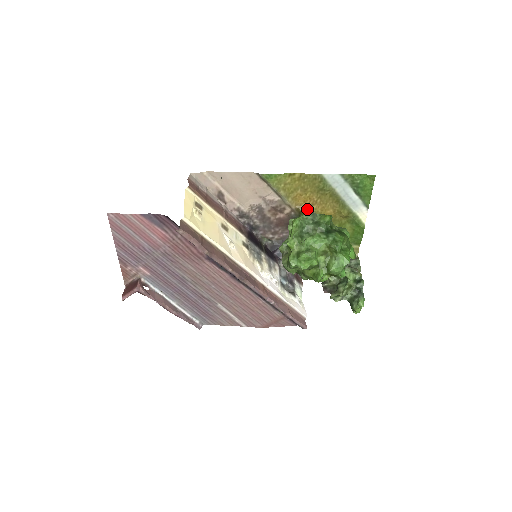
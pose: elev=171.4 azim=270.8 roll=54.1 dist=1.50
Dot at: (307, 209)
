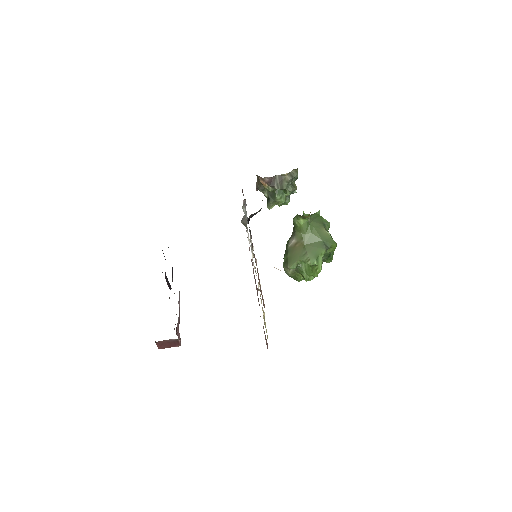
Dot at: occluded
